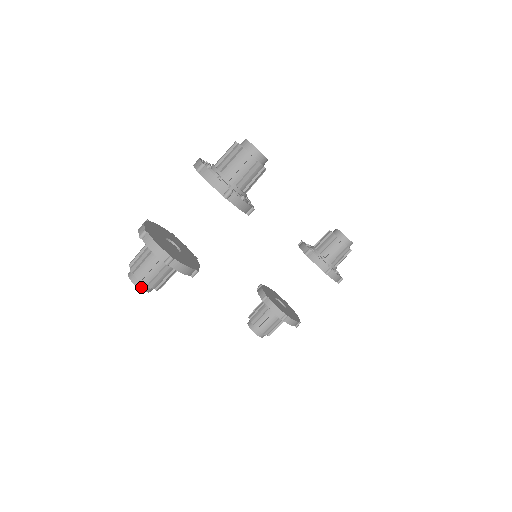
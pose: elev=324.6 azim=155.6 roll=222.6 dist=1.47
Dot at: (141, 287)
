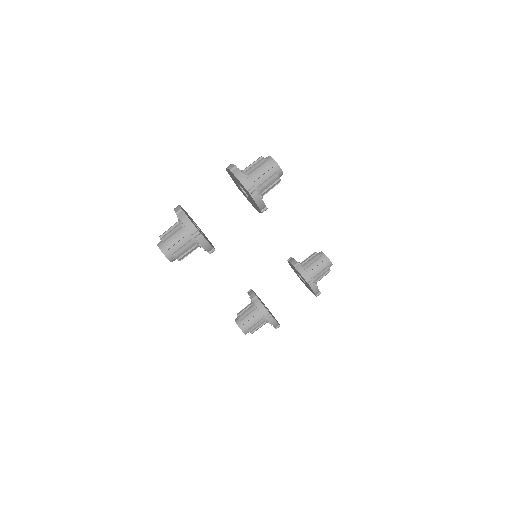
Dot at: (167, 255)
